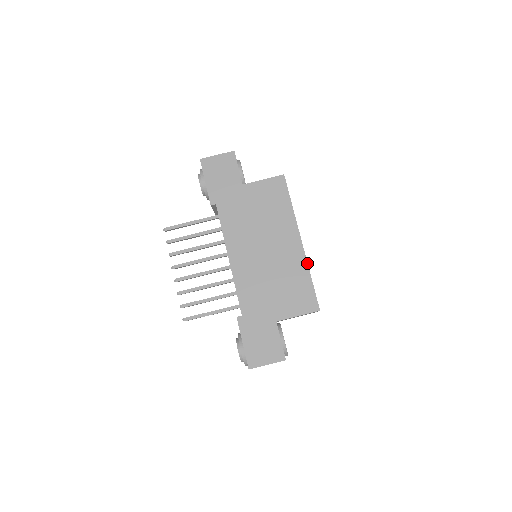
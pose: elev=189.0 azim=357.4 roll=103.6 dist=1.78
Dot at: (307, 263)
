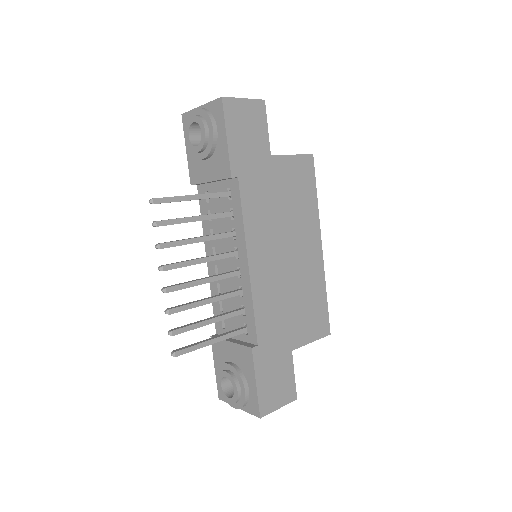
Dot at: occluded
